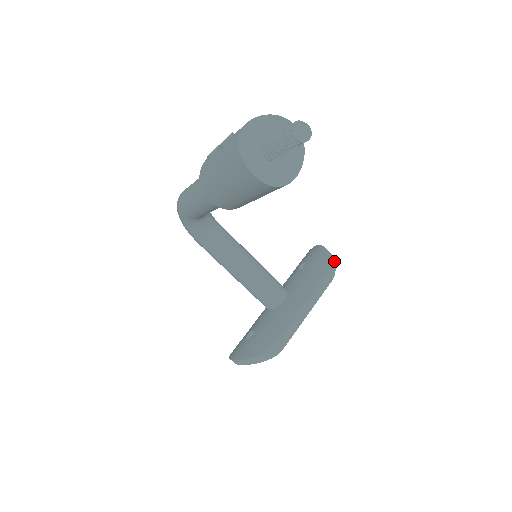
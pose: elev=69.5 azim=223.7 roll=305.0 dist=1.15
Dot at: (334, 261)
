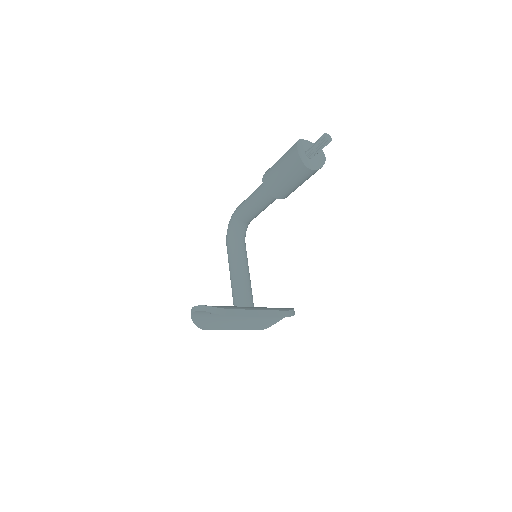
Dot at: (294, 314)
